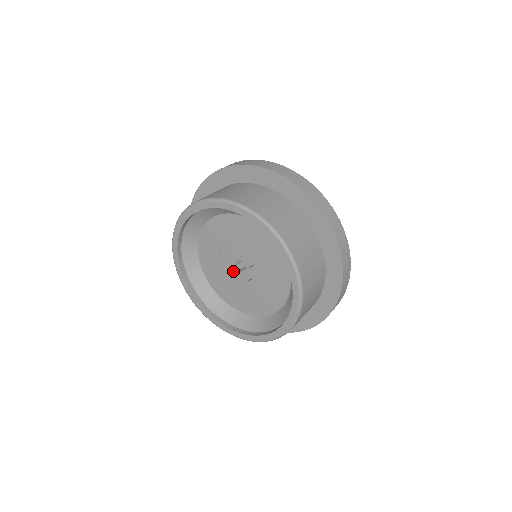
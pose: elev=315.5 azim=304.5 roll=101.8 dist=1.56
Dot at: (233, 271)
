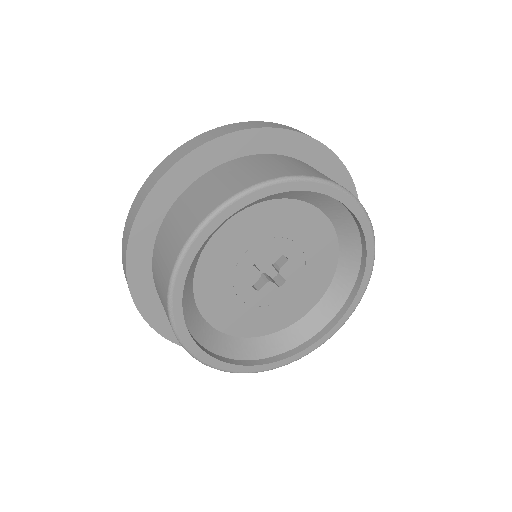
Dot at: (254, 288)
